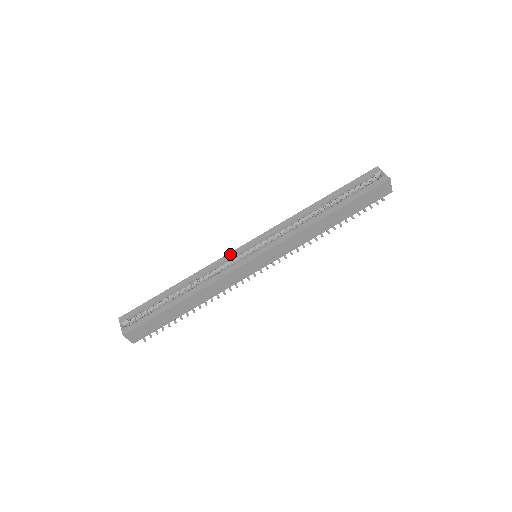
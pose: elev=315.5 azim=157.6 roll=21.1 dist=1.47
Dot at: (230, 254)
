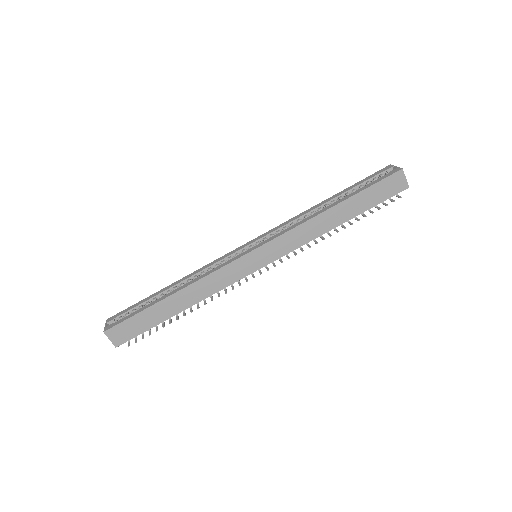
Dot at: (228, 253)
